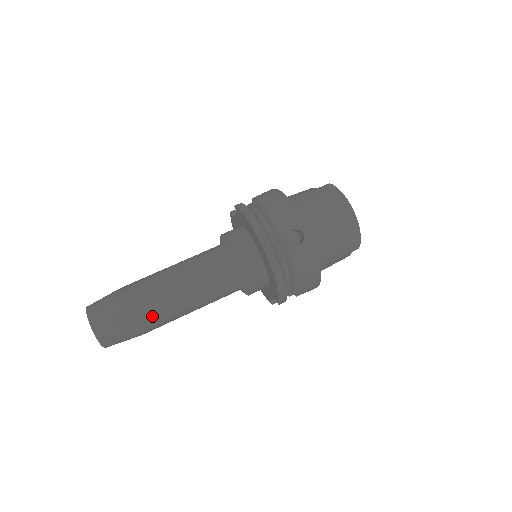
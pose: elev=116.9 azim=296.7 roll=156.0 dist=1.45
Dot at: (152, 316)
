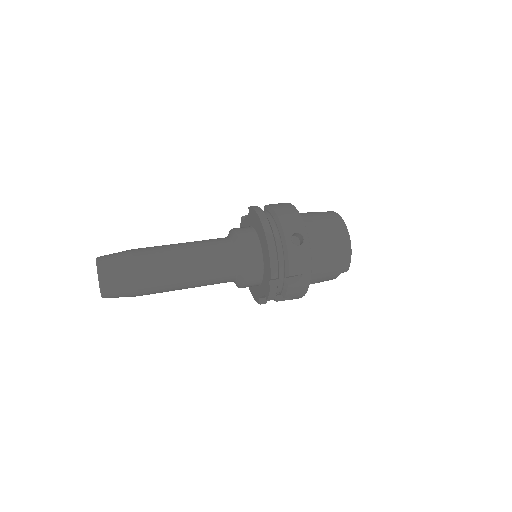
Dot at: (154, 277)
